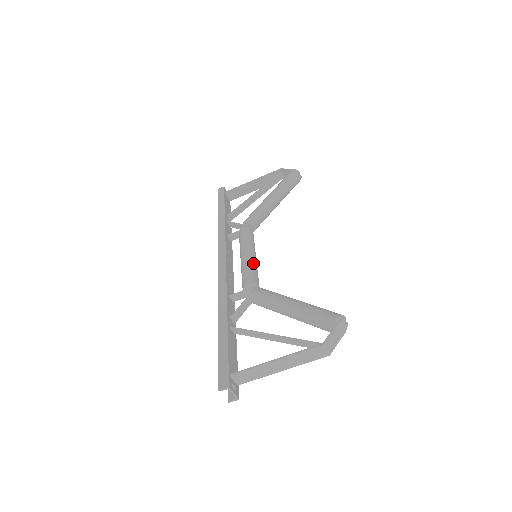
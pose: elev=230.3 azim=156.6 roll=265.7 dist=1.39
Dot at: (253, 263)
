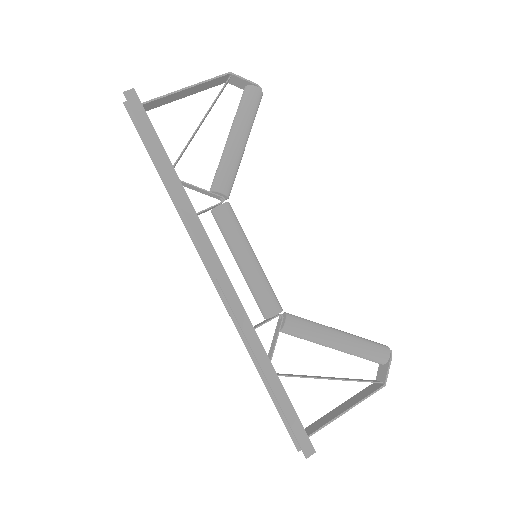
Dot at: (264, 275)
